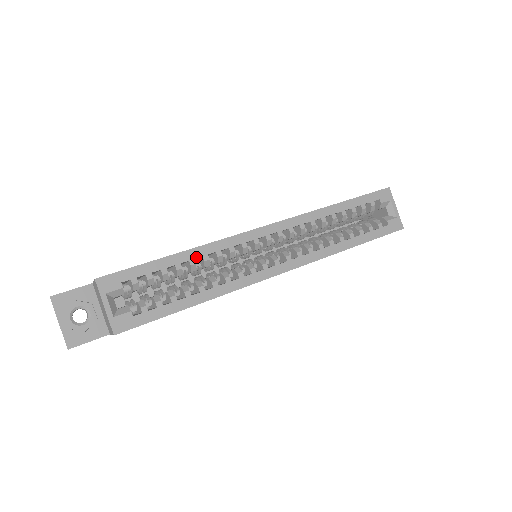
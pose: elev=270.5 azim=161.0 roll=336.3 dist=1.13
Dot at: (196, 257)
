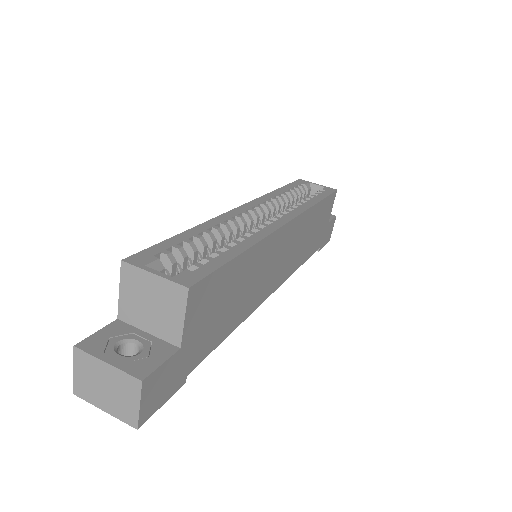
Dot at: (207, 229)
